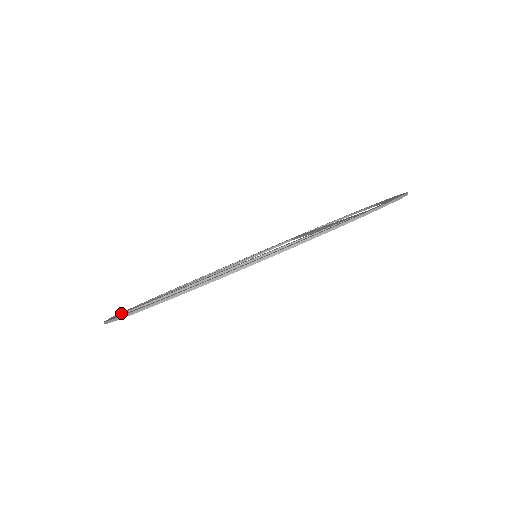
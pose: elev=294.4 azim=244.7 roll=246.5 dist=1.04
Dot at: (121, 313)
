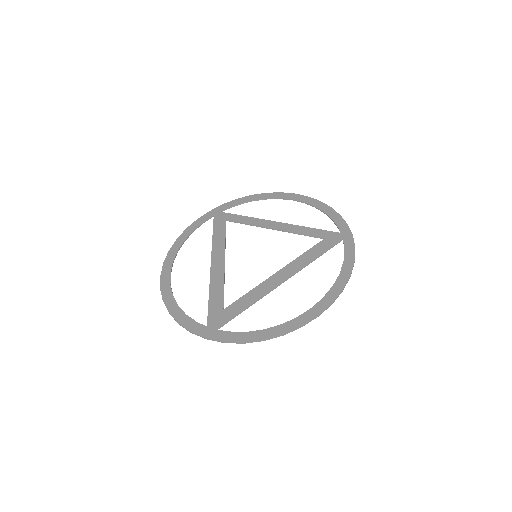
Dot at: (207, 328)
